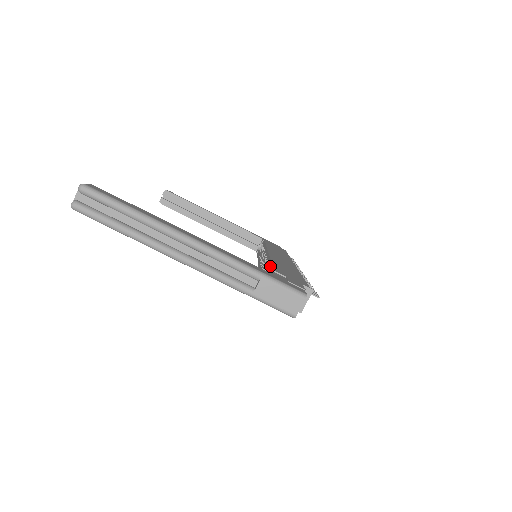
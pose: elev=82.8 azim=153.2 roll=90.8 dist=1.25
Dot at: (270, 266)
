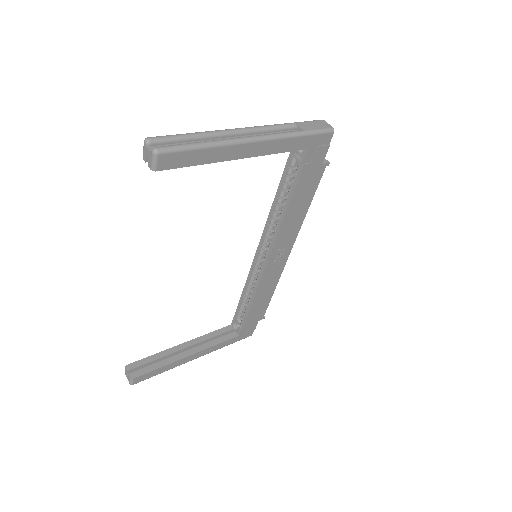
Dot at: (280, 186)
